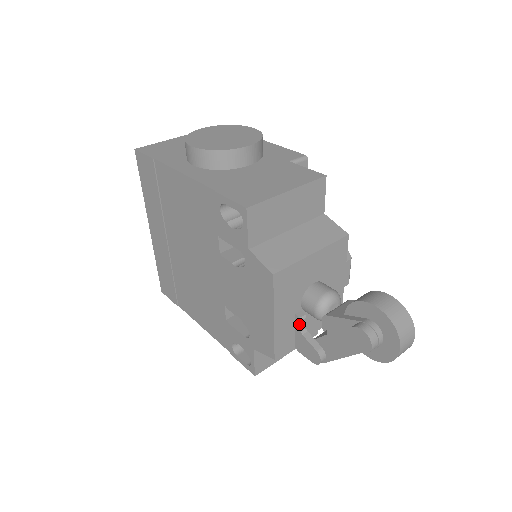
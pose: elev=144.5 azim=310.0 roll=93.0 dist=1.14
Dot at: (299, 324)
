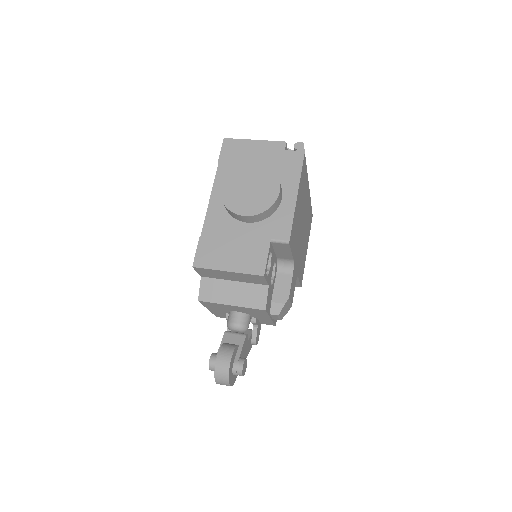
Dot at: (227, 318)
